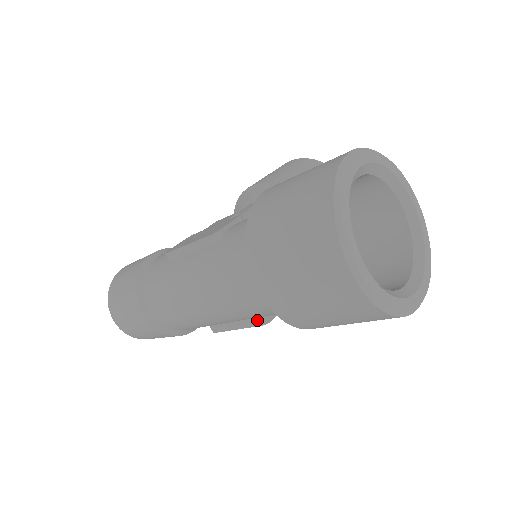
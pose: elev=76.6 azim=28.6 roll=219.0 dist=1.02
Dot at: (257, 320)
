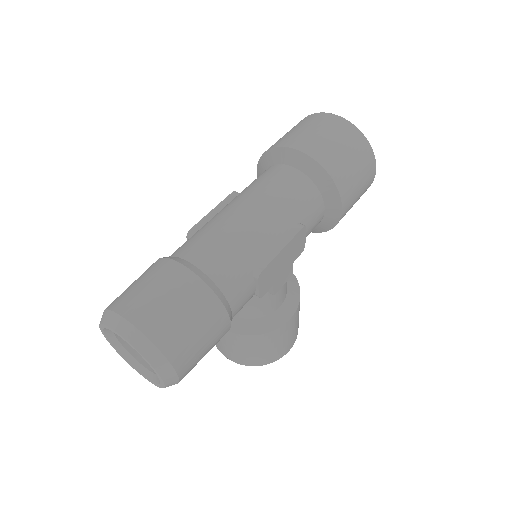
Dot at: (296, 226)
